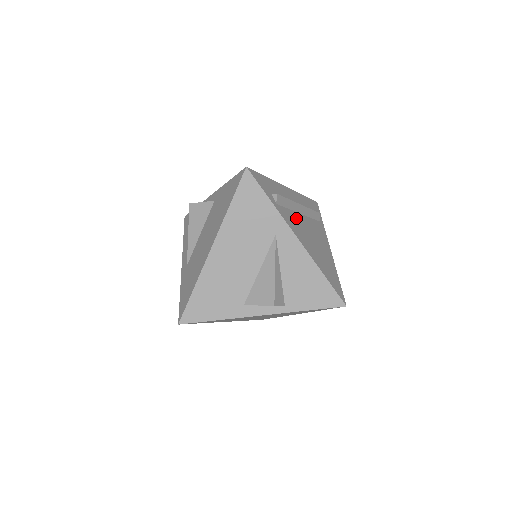
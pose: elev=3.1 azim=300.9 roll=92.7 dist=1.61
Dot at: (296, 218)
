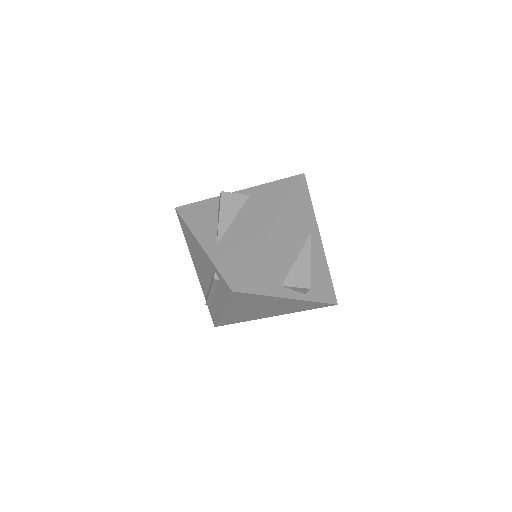
Dot at: occluded
